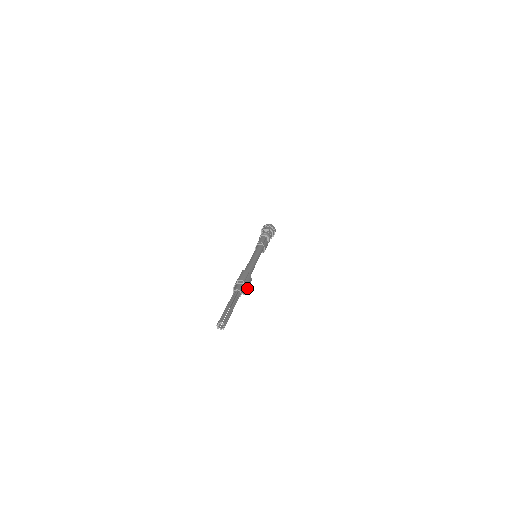
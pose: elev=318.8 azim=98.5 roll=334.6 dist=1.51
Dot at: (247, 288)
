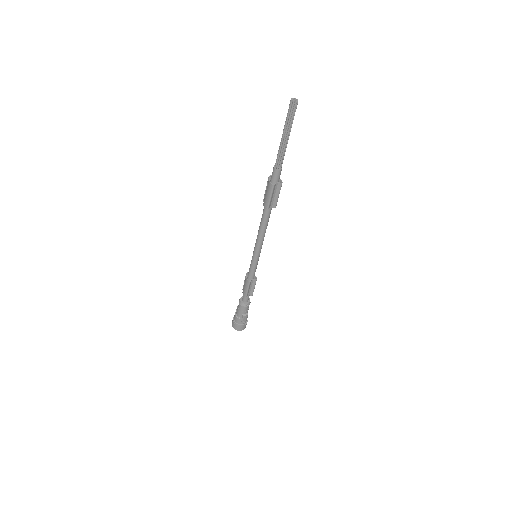
Dot at: occluded
